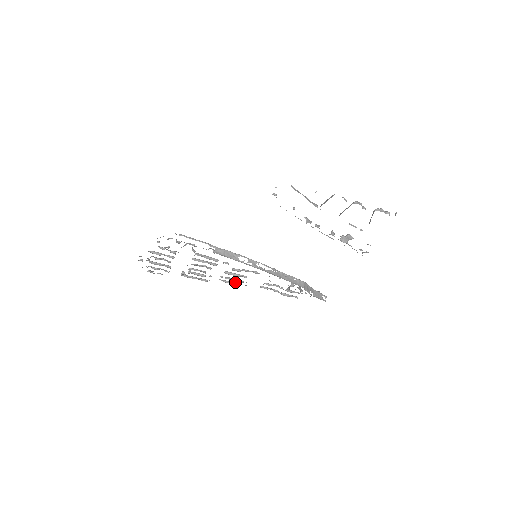
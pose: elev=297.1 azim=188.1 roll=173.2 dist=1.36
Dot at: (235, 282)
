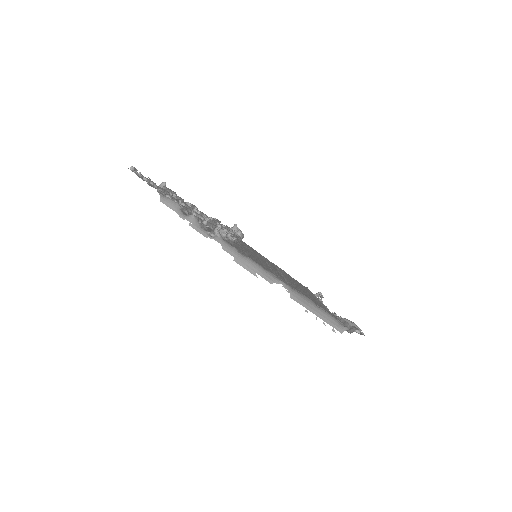
Dot at: occluded
